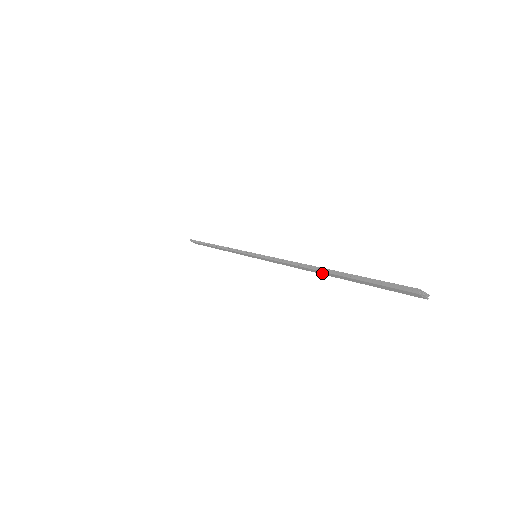
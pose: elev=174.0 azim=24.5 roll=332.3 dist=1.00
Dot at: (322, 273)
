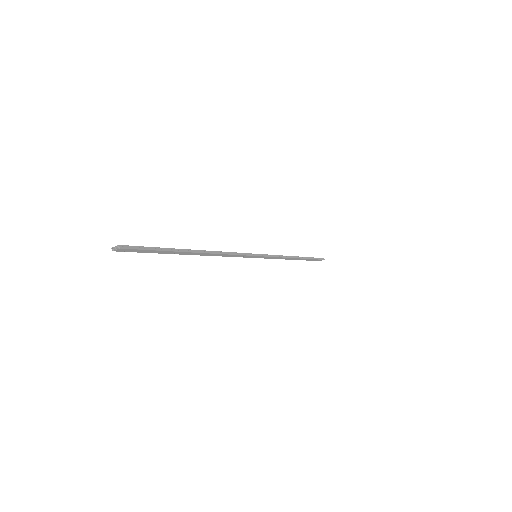
Dot at: (196, 254)
